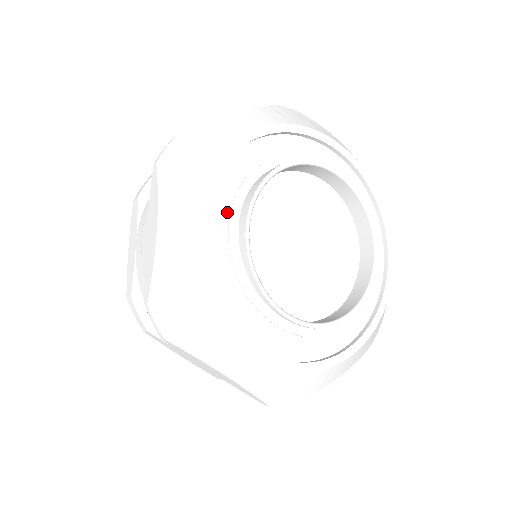
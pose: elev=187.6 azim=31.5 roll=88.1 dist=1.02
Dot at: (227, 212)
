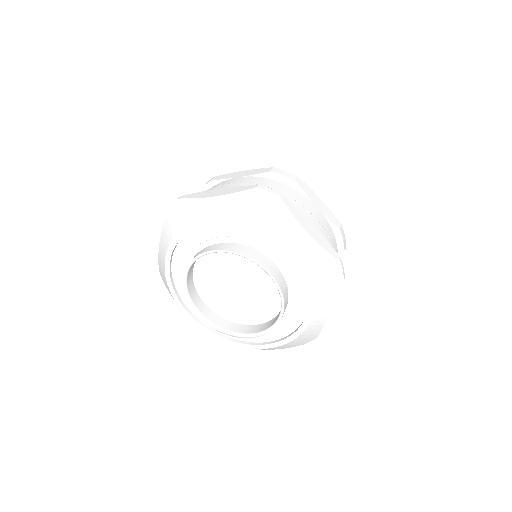
Dot at: (188, 256)
